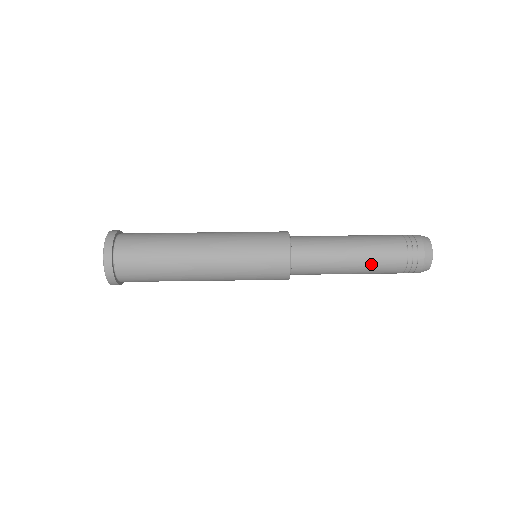
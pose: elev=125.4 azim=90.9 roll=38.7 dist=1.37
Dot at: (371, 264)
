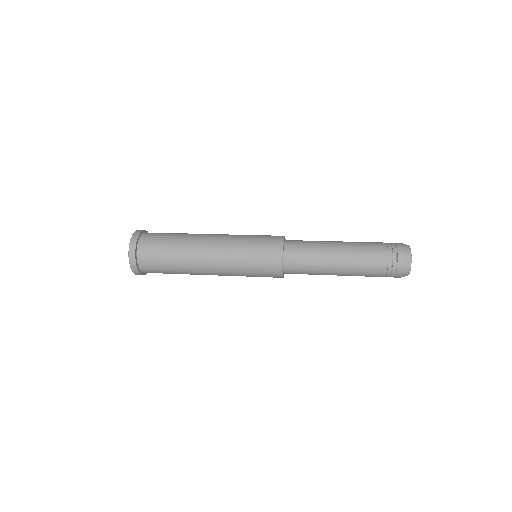
Dot at: (354, 266)
